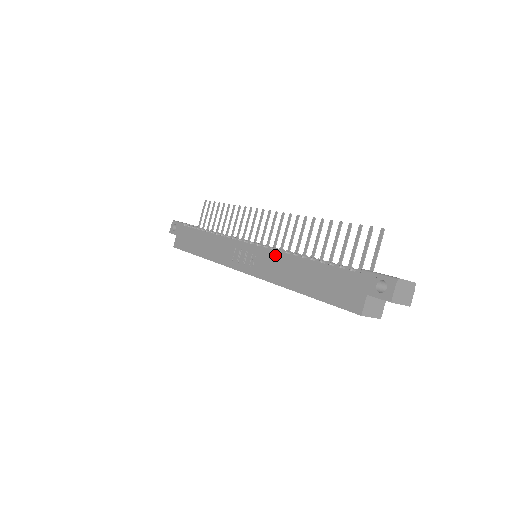
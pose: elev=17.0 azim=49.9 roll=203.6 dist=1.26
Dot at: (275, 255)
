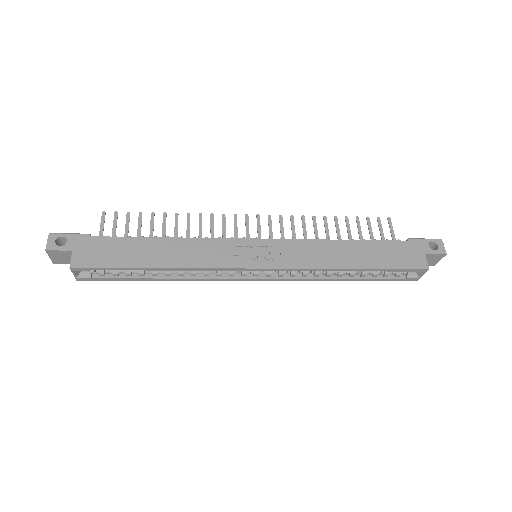
Dot at: (306, 243)
